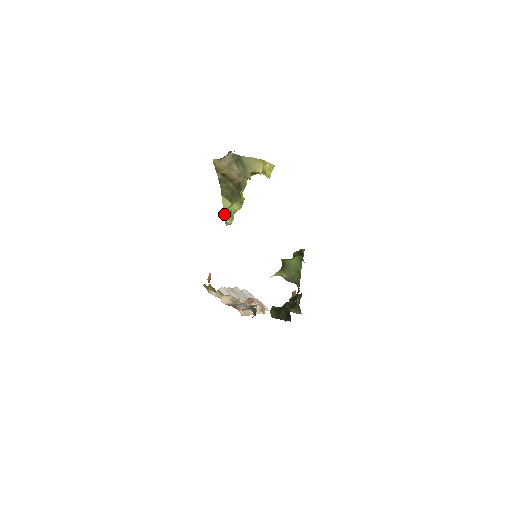
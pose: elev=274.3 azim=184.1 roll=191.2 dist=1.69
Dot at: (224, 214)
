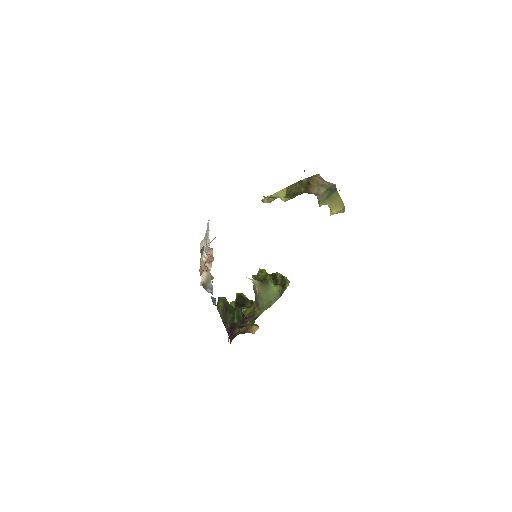
Dot at: (270, 195)
